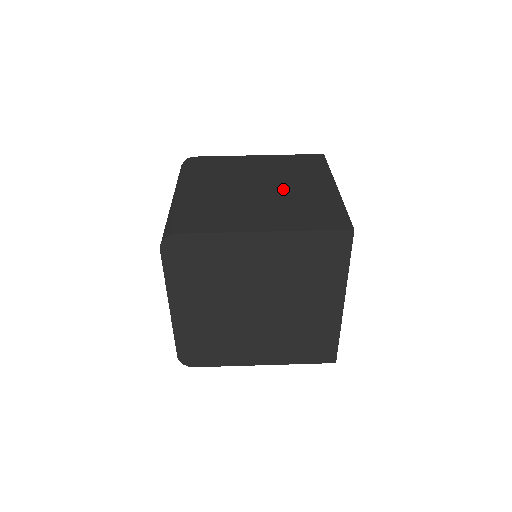
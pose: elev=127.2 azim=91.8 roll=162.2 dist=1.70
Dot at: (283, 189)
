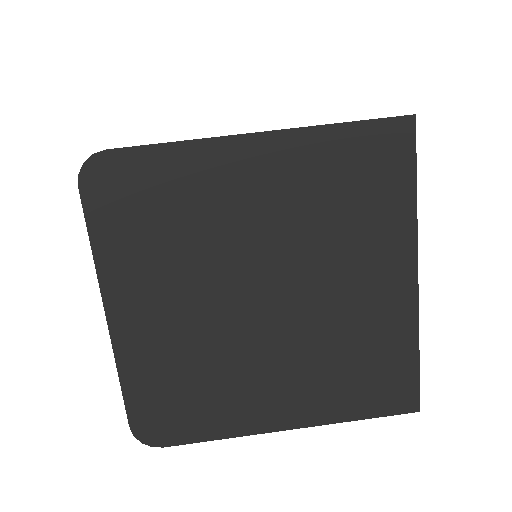
Dot at: occluded
